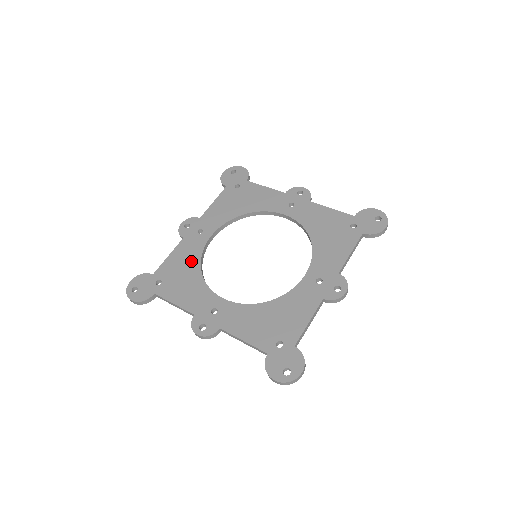
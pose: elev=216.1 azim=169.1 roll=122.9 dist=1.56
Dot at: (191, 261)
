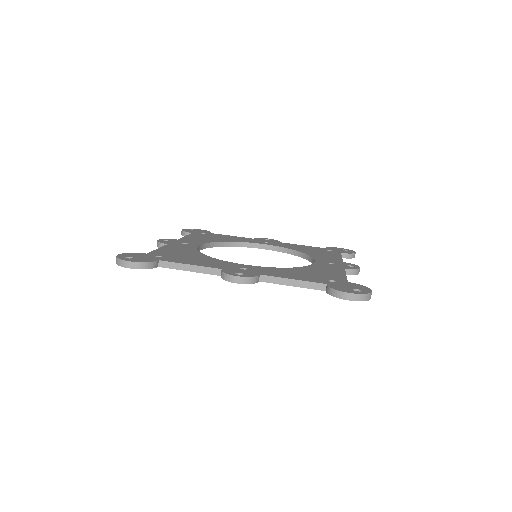
Dot at: (189, 251)
